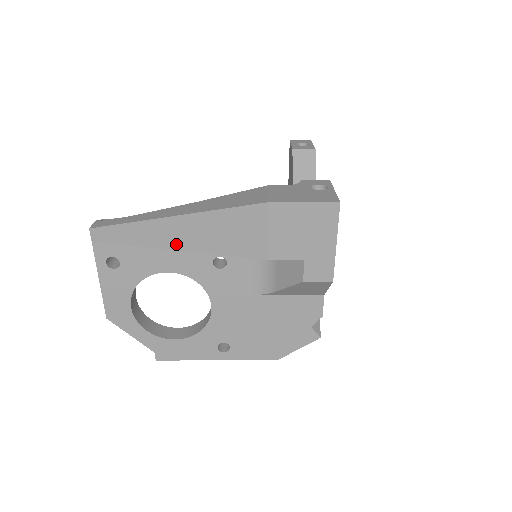
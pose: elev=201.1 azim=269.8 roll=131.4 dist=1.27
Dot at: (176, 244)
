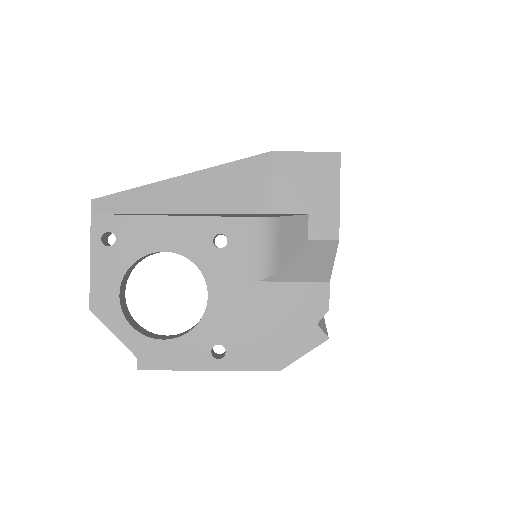
Dot at: (178, 206)
